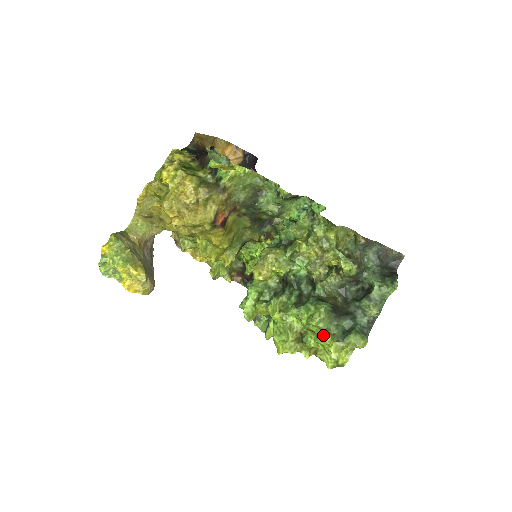
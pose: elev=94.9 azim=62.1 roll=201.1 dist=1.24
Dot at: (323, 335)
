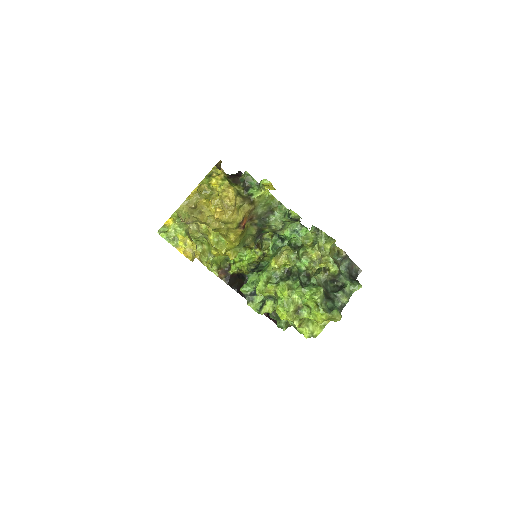
Dot at: (318, 307)
